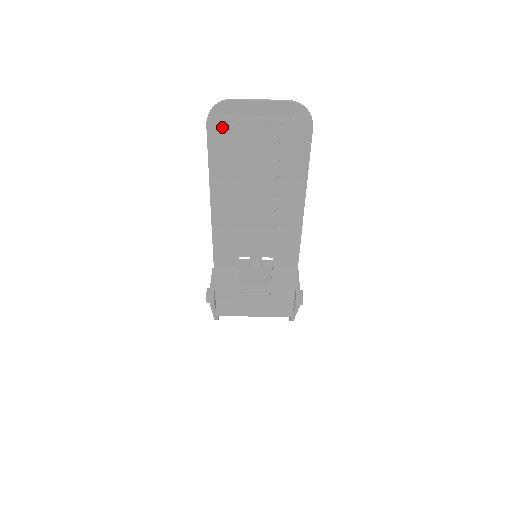
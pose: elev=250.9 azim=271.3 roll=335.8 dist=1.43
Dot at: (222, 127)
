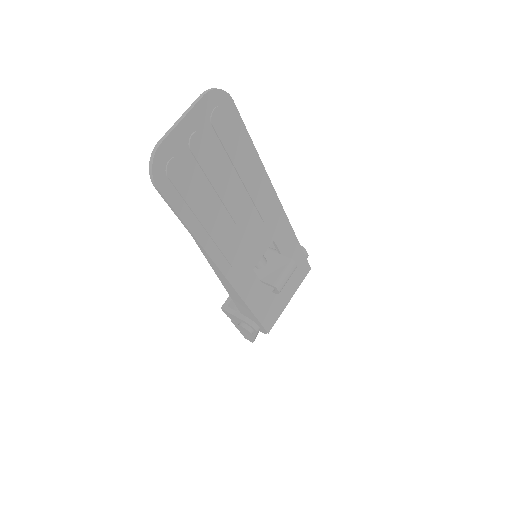
Dot at: (171, 176)
